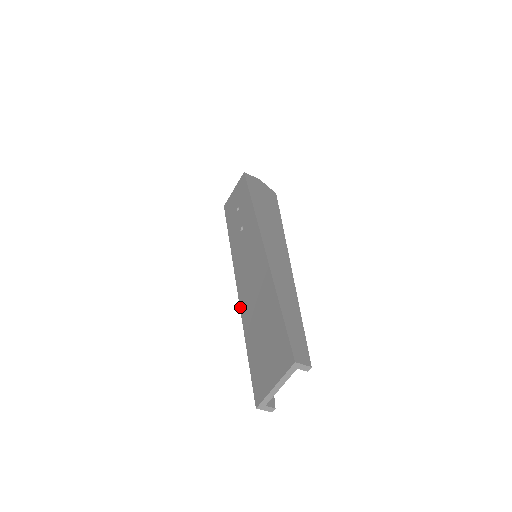
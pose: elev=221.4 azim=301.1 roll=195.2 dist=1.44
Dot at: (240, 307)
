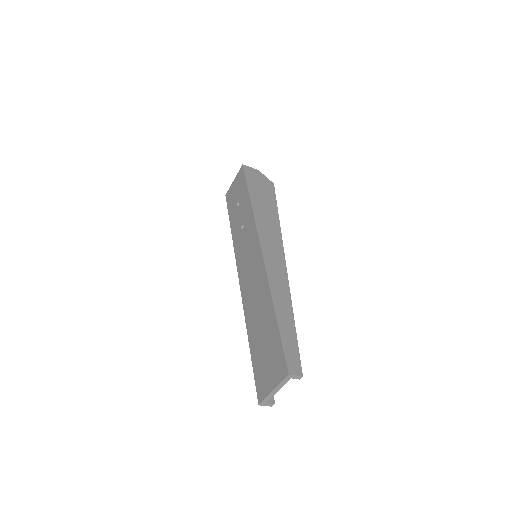
Dot at: (243, 307)
